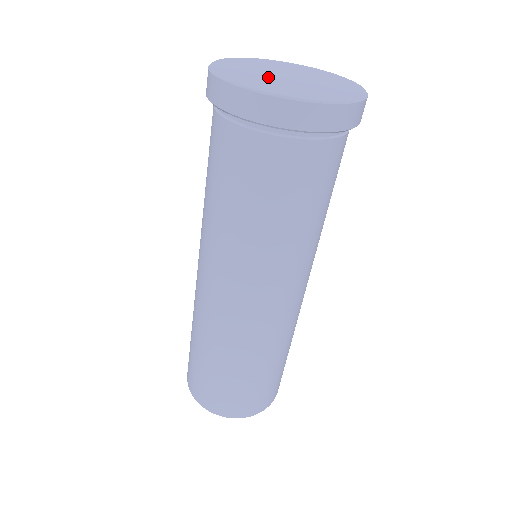
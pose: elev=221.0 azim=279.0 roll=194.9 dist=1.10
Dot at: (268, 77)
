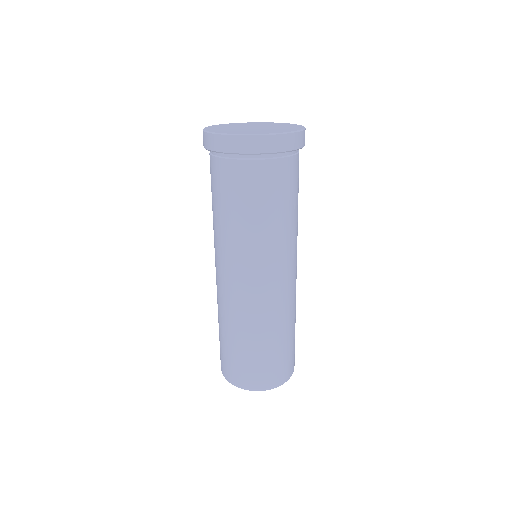
Dot at: (240, 129)
